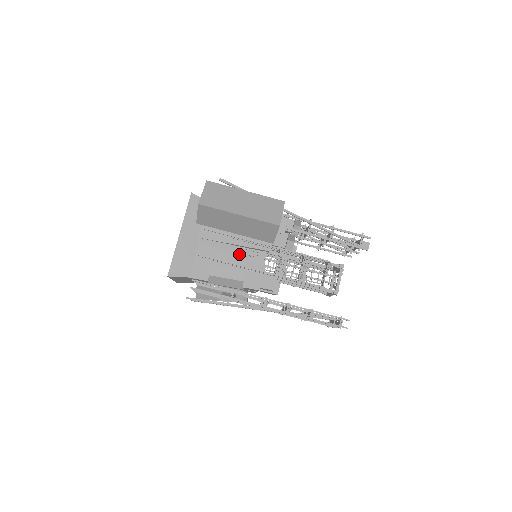
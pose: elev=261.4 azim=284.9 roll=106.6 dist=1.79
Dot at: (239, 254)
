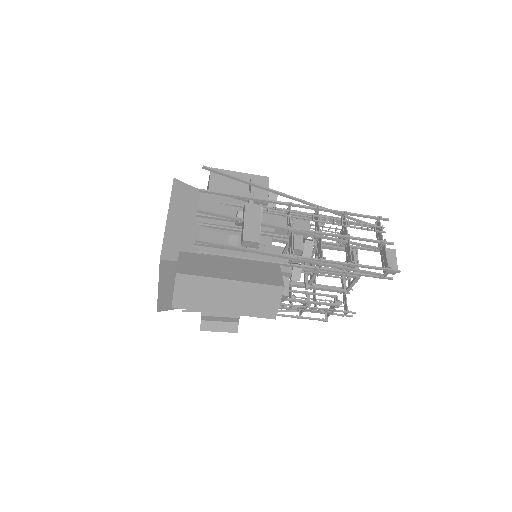
Dot at: occluded
